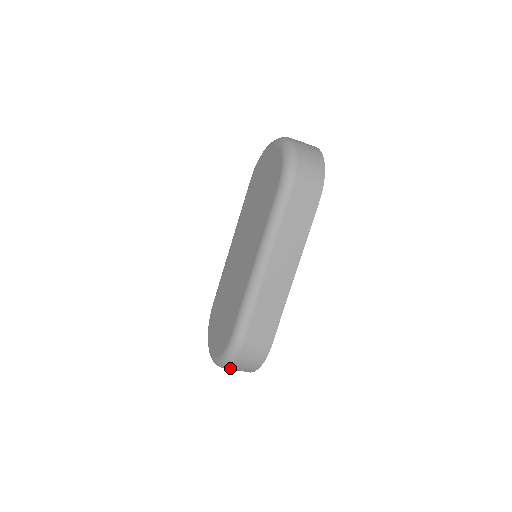
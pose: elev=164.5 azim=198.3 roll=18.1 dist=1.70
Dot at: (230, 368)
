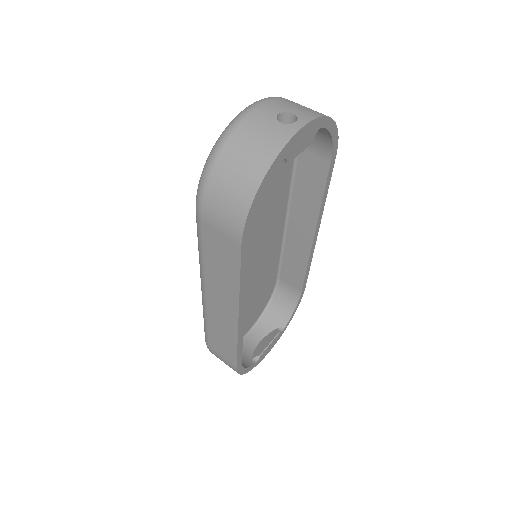
Dot at: occluded
